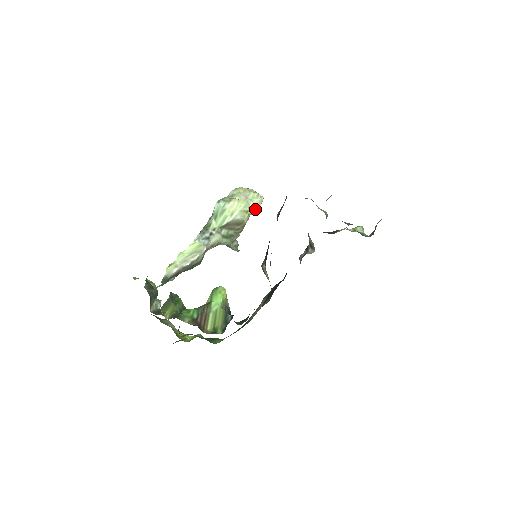
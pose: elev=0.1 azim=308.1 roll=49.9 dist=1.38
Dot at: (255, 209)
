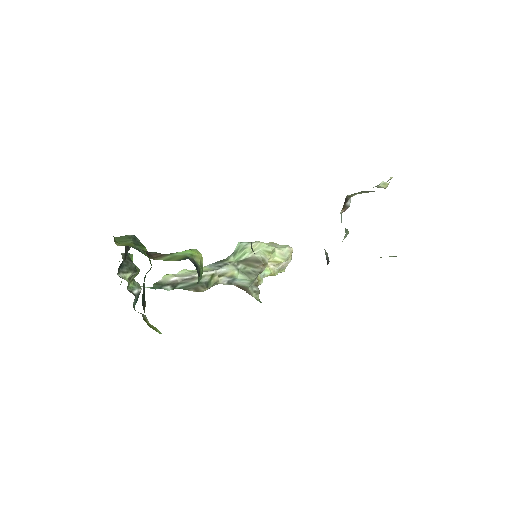
Dot at: (282, 257)
